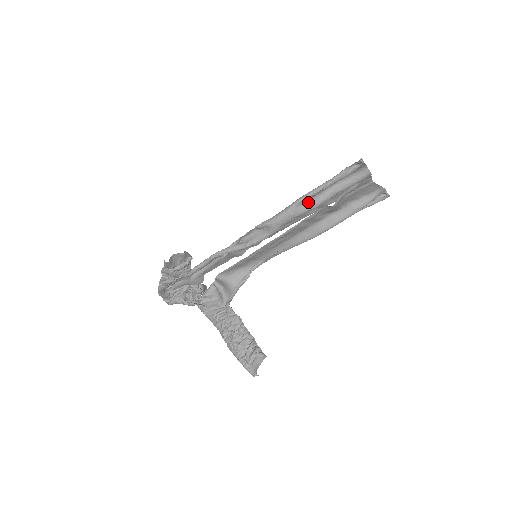
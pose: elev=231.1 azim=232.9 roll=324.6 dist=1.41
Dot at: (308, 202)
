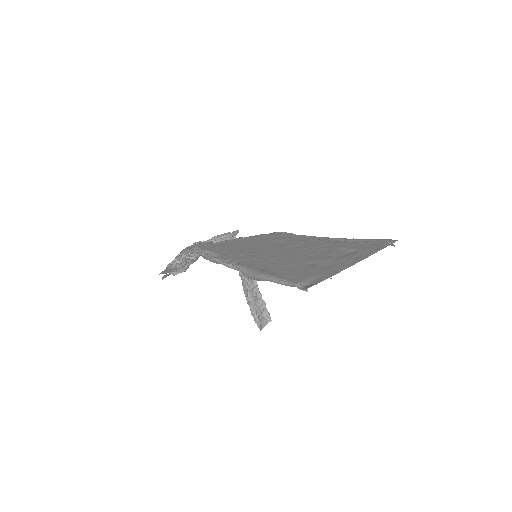
Dot at: occluded
